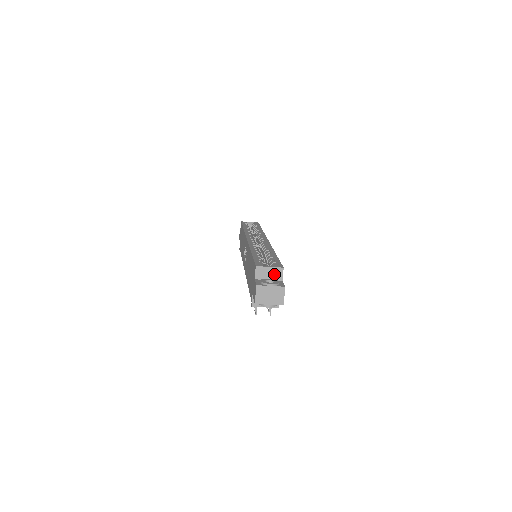
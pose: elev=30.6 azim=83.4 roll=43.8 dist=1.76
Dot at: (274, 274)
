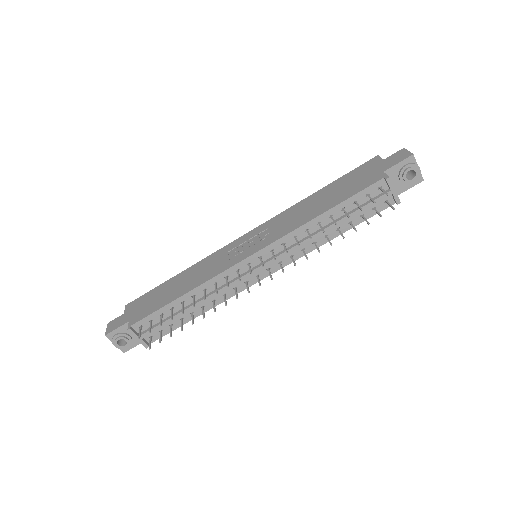
Dot at: occluded
